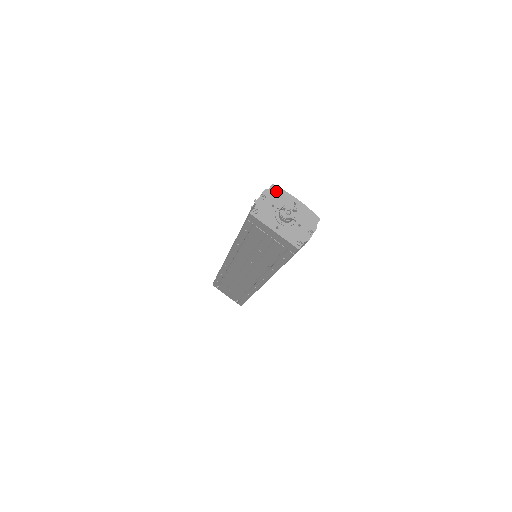
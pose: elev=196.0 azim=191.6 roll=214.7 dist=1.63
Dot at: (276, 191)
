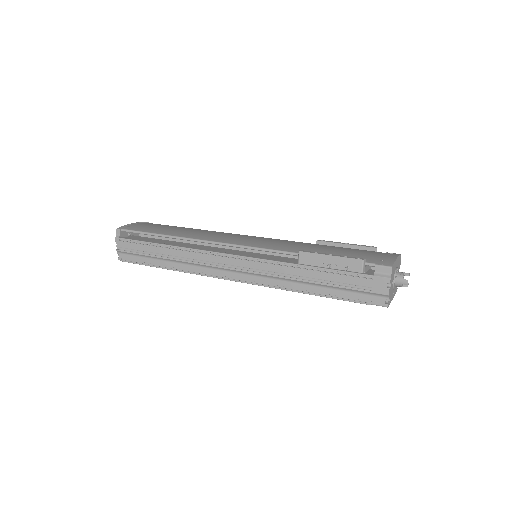
Dot at: (393, 270)
